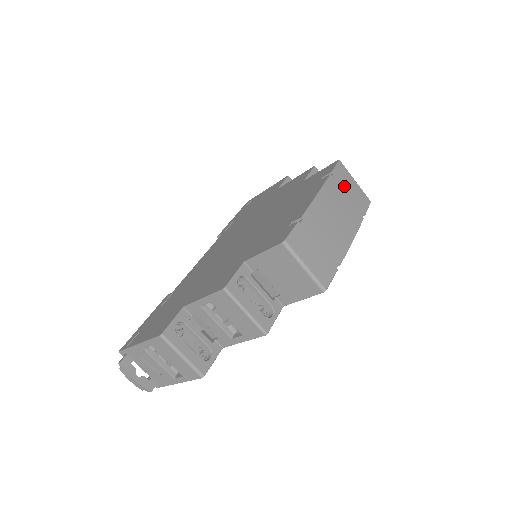
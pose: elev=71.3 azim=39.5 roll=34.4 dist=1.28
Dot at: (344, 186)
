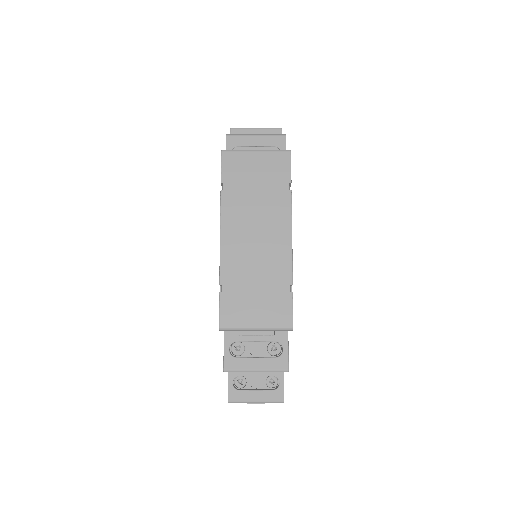
Dot at: (245, 181)
